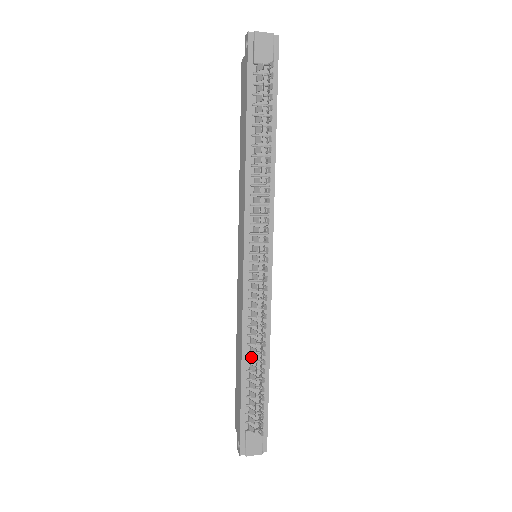
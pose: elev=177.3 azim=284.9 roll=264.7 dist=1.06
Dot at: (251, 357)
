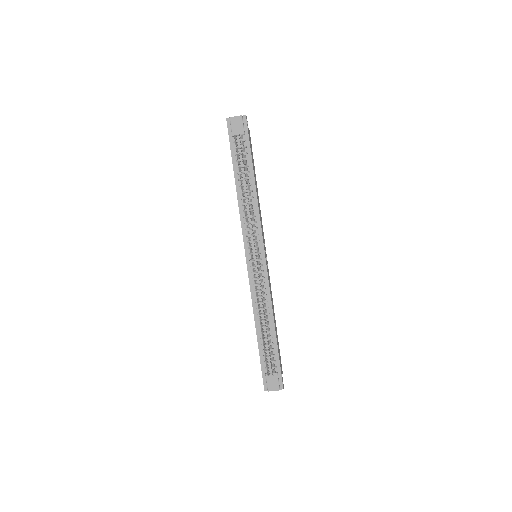
Dot at: (260, 323)
